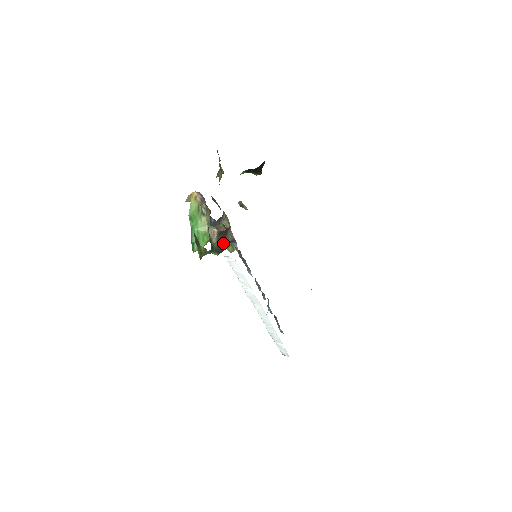
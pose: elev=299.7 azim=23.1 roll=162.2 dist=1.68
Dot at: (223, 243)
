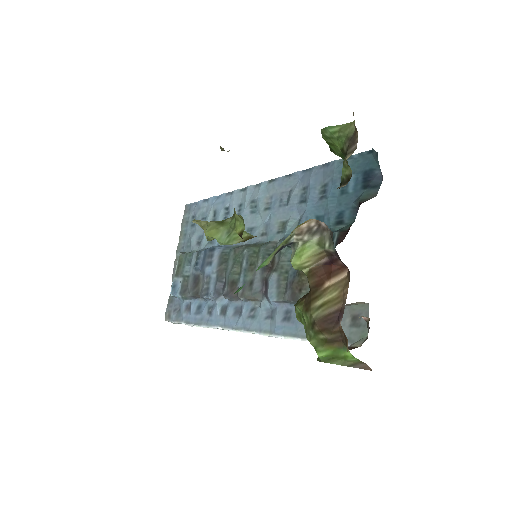
Dot at: occluded
